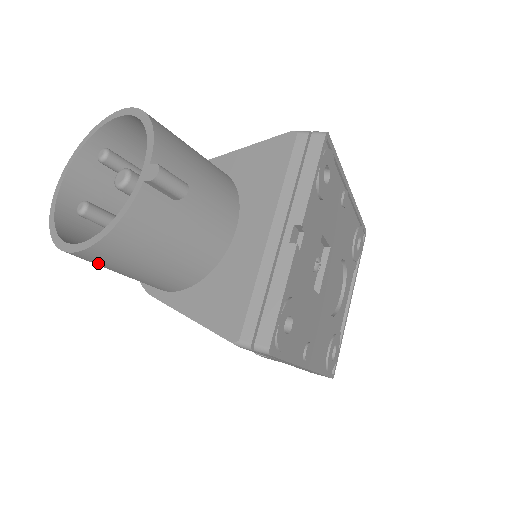
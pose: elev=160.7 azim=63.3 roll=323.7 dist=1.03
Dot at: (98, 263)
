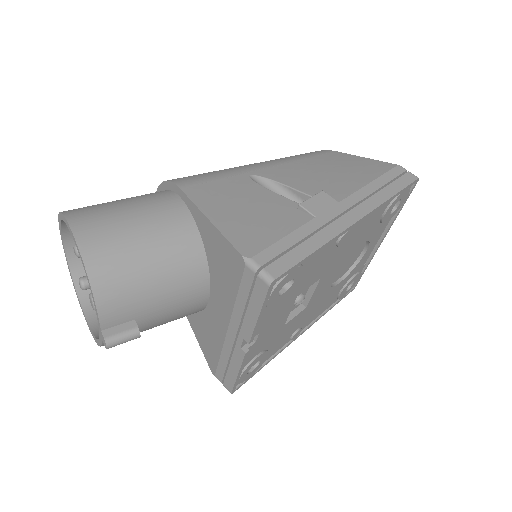
Dot at: occluded
